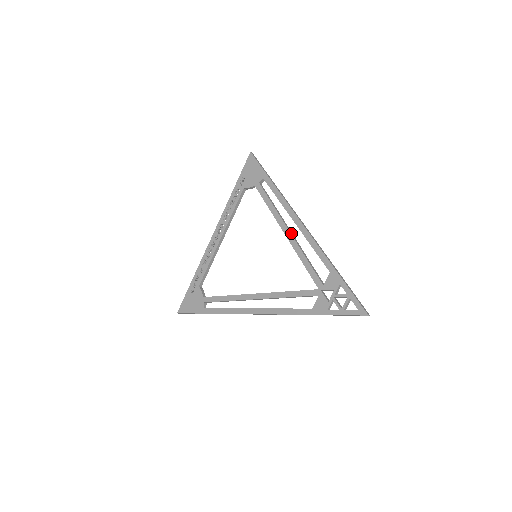
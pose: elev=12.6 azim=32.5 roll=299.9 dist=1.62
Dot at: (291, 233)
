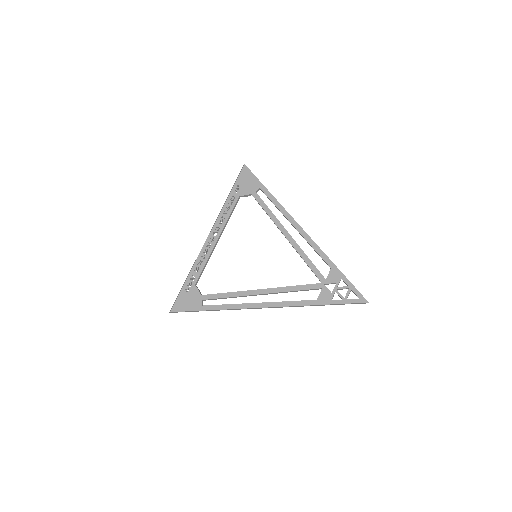
Dot at: (291, 236)
